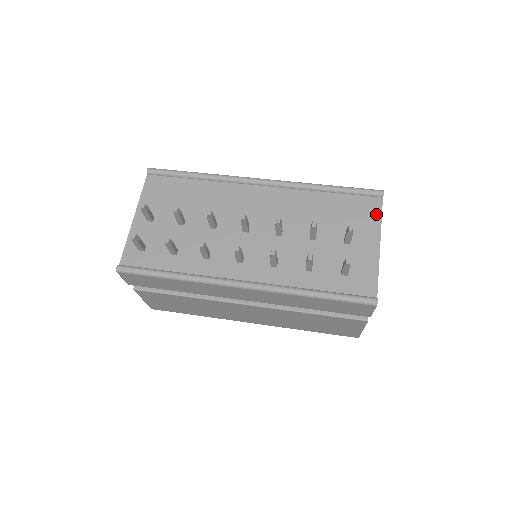
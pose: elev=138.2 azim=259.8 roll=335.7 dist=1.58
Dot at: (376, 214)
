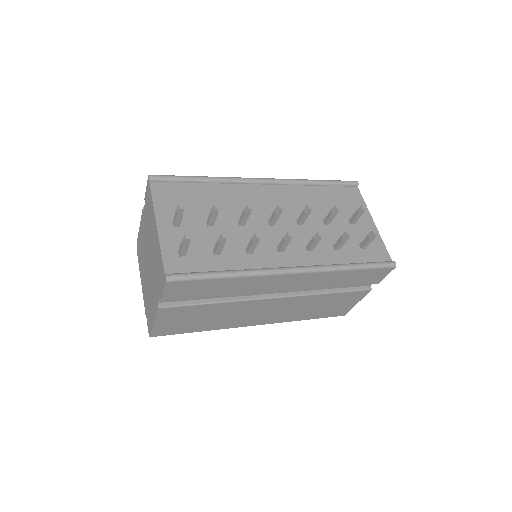
Dot at: (360, 199)
